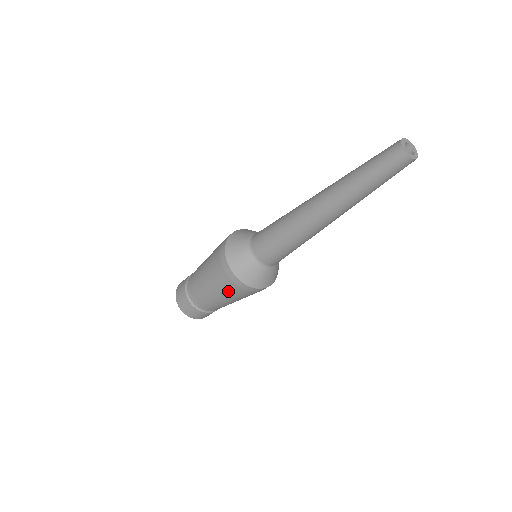
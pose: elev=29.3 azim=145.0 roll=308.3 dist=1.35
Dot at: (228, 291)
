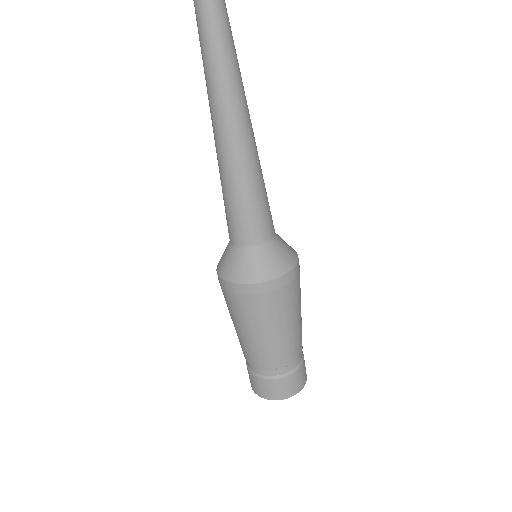
Dot at: (232, 309)
